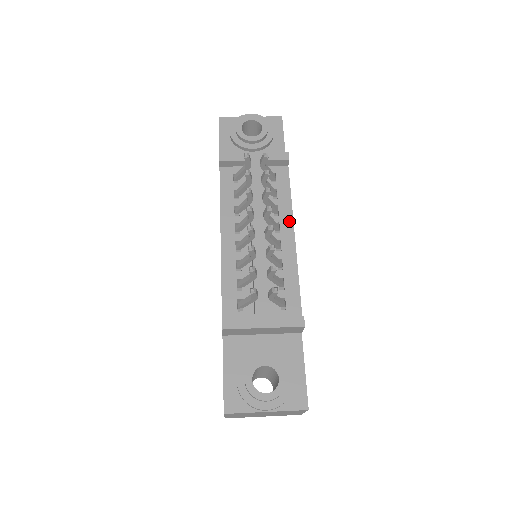
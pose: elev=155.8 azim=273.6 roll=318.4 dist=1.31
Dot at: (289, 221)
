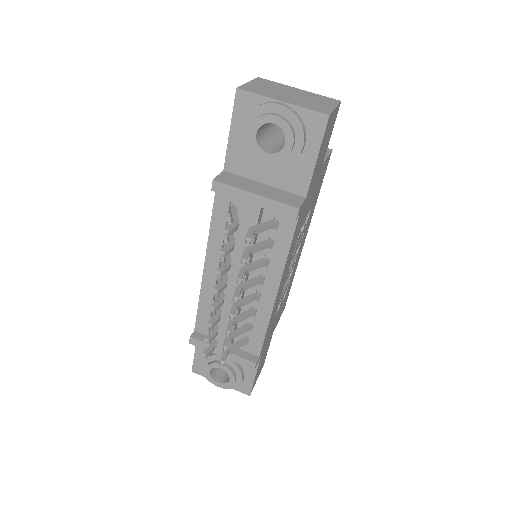
Dot at: (276, 278)
